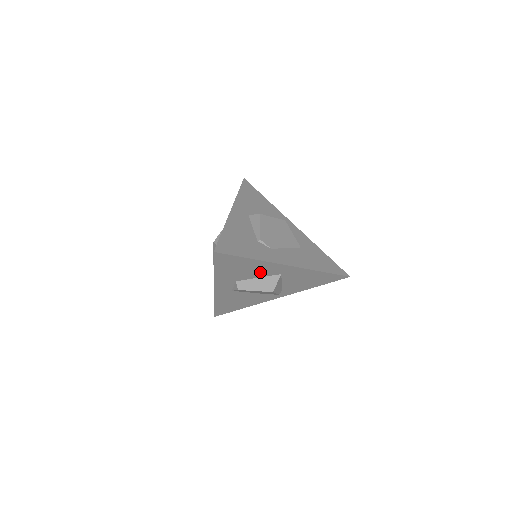
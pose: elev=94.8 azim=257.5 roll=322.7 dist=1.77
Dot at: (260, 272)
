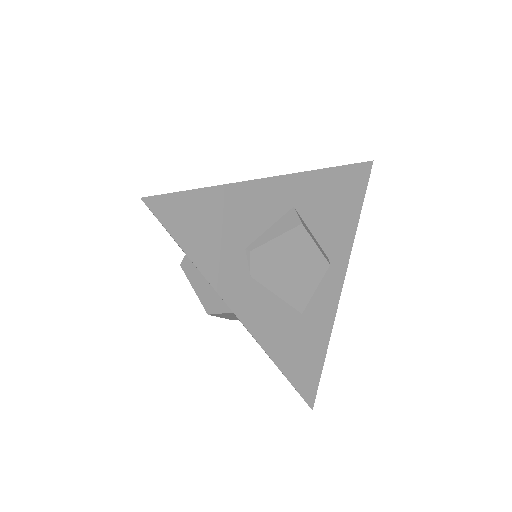
Dot at: occluded
